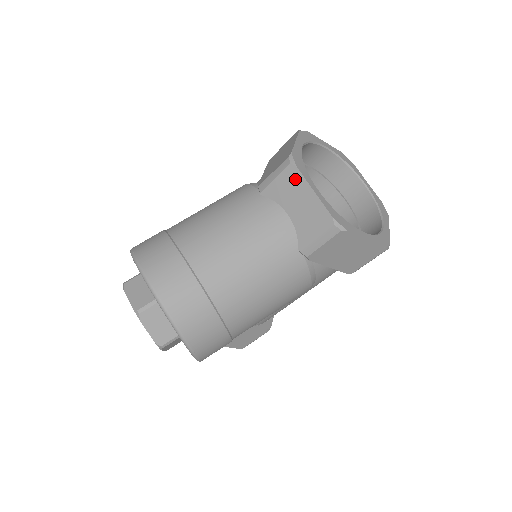
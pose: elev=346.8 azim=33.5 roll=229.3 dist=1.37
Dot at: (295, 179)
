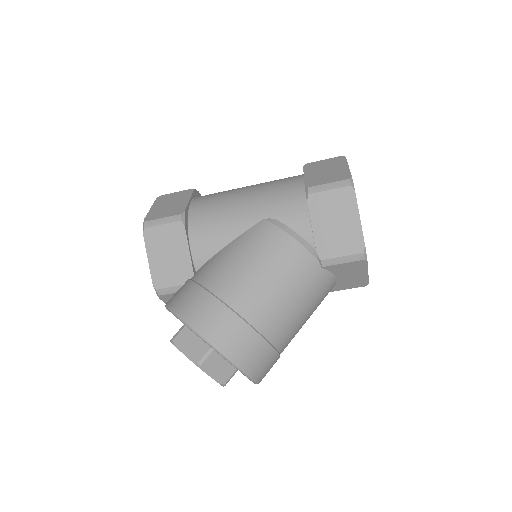
Dot at: (360, 267)
